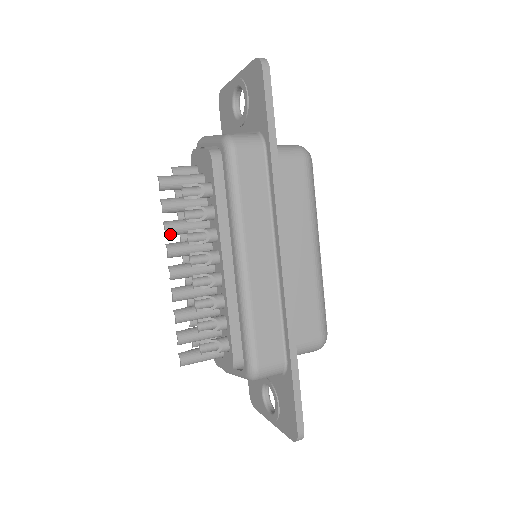
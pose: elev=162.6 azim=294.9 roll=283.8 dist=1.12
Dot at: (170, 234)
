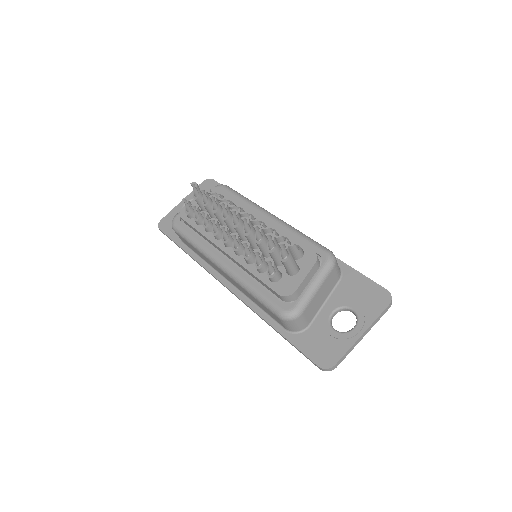
Dot at: (217, 202)
